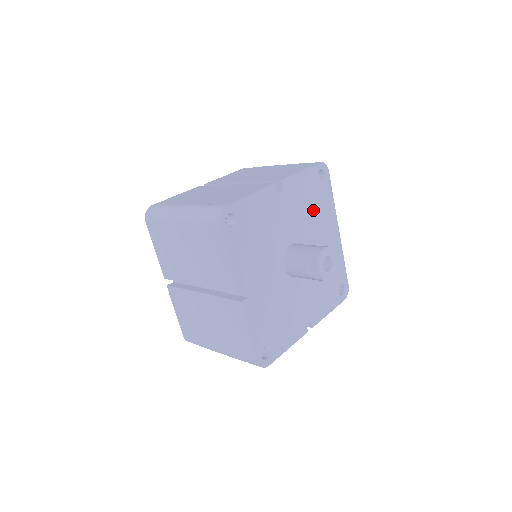
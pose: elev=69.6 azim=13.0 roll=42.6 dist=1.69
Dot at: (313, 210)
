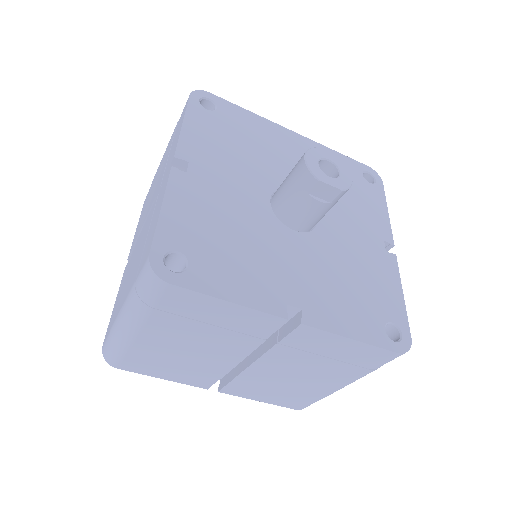
Dot at: (245, 144)
